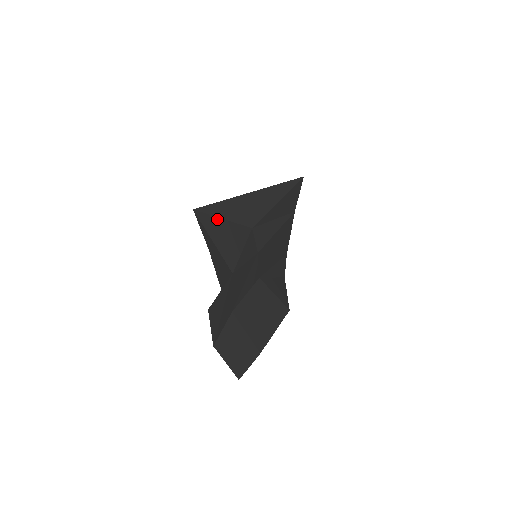
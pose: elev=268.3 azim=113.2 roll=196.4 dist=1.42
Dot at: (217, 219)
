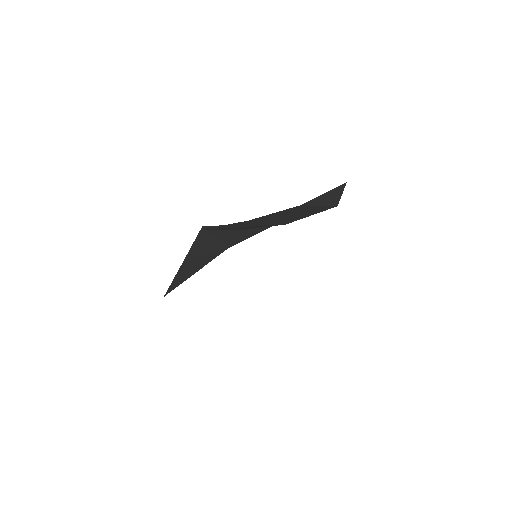
Dot at: occluded
